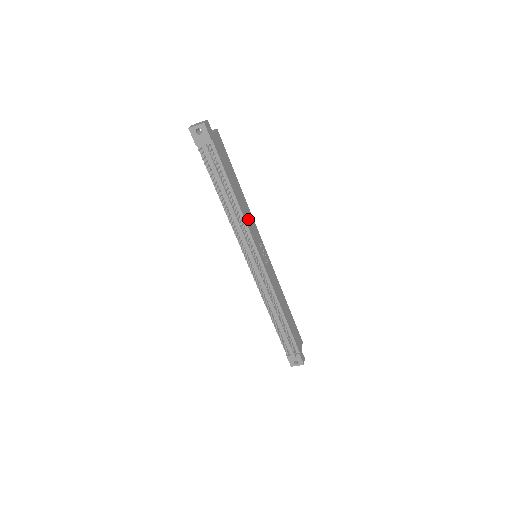
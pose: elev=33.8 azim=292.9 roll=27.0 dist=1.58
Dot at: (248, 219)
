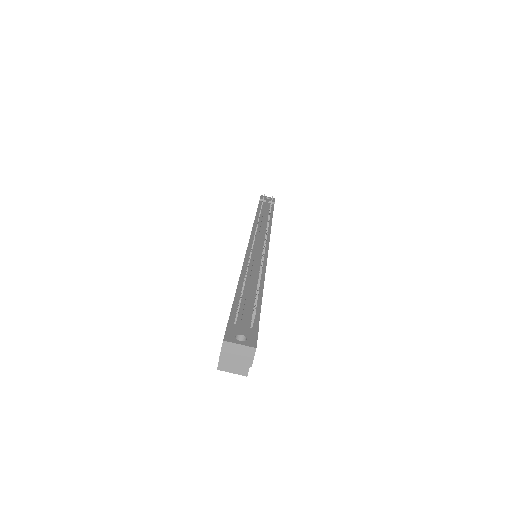
Dot at: occluded
